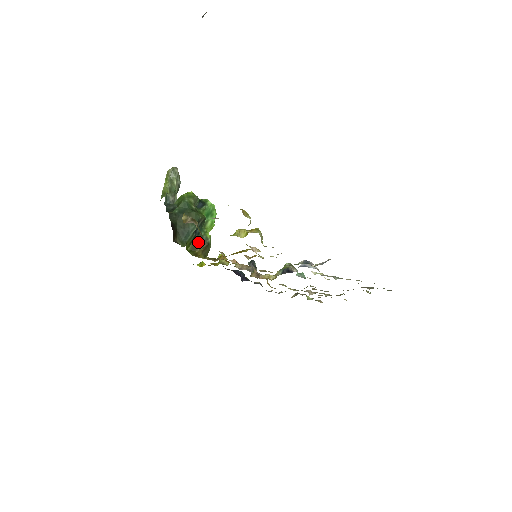
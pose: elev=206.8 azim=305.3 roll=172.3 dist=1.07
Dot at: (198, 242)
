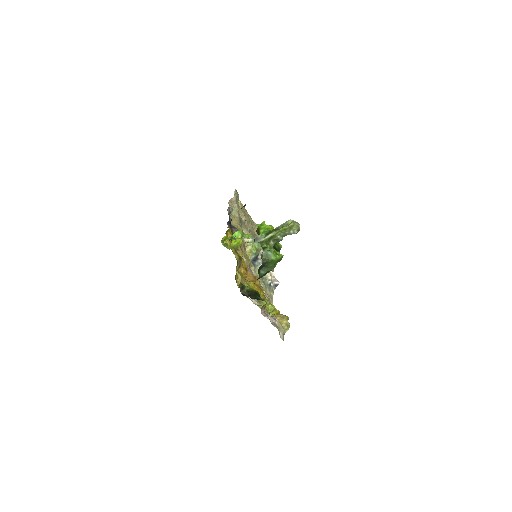
Dot at: occluded
